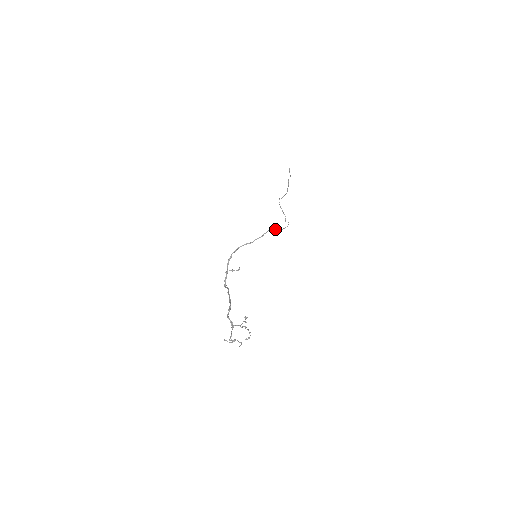
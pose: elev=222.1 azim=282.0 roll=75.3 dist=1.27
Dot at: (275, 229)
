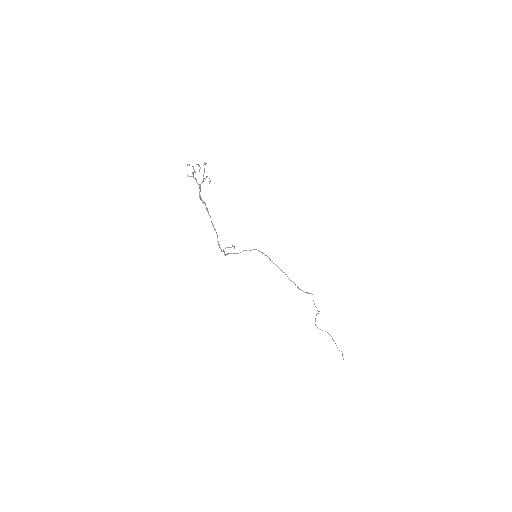
Dot at: (283, 272)
